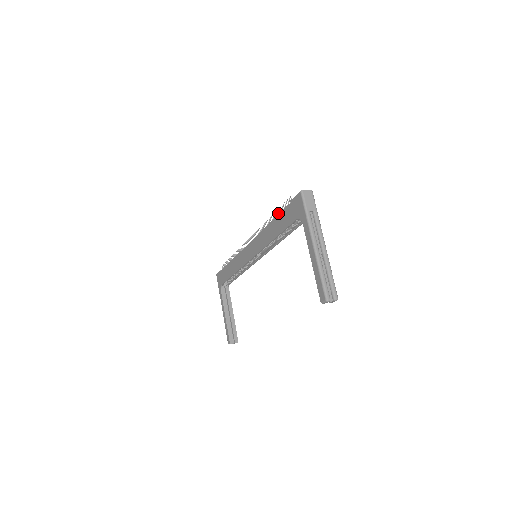
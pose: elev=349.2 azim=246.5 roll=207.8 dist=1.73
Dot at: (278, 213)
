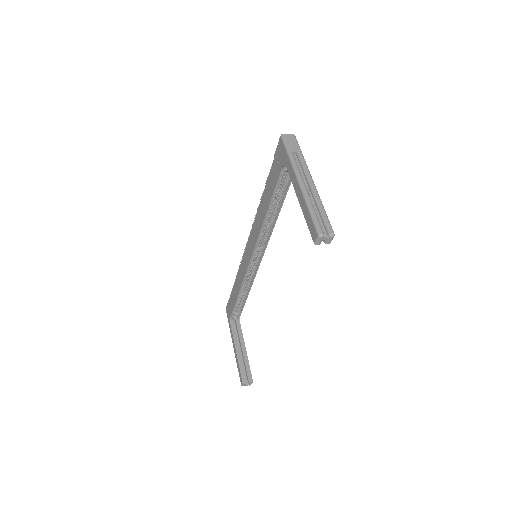
Dot at: occluded
